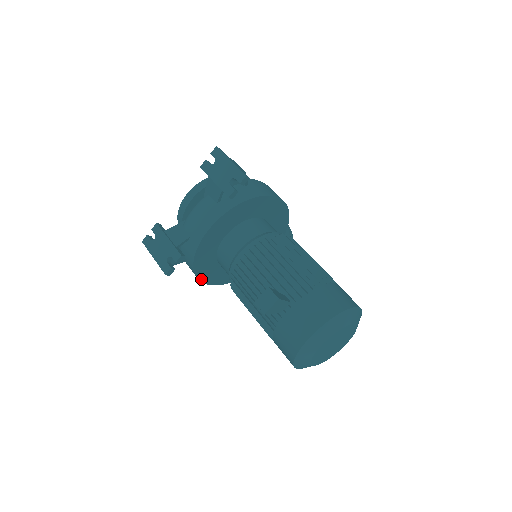
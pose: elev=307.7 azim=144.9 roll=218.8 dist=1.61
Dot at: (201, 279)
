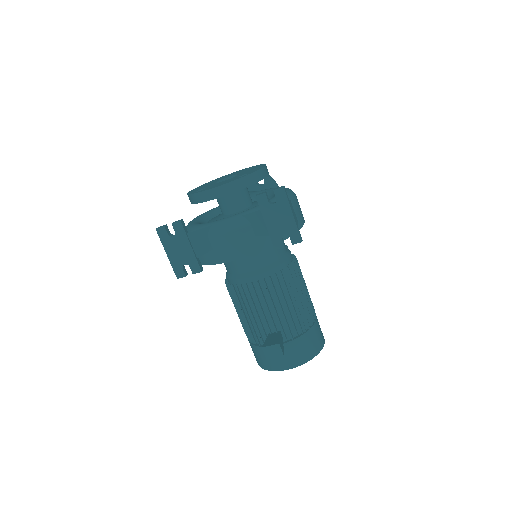
Dot at: occluded
